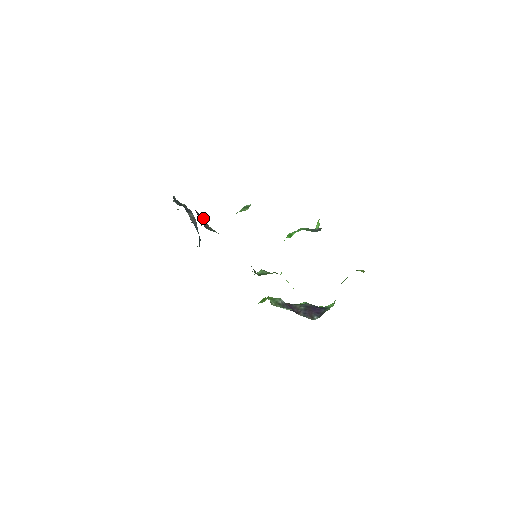
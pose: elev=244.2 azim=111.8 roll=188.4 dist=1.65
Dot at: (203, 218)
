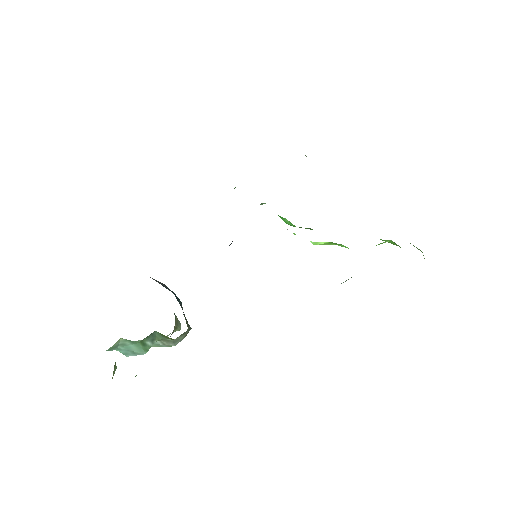
Dot at: occluded
